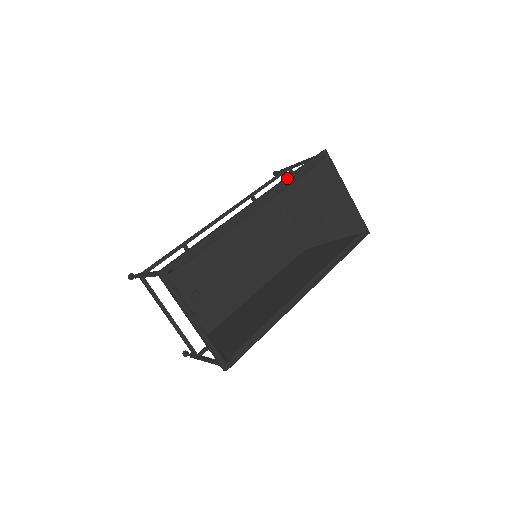
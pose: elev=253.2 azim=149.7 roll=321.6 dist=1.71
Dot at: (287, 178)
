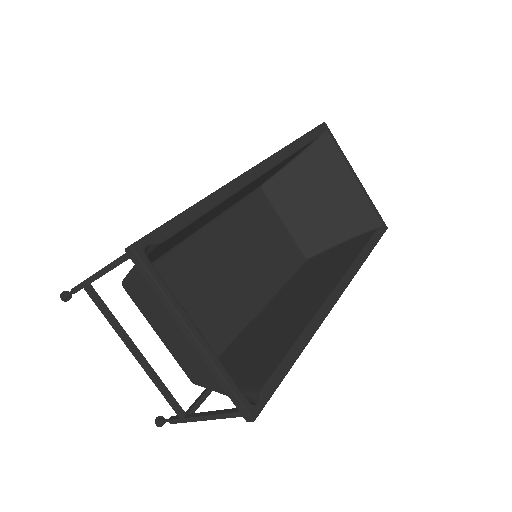
Dot at: (290, 144)
